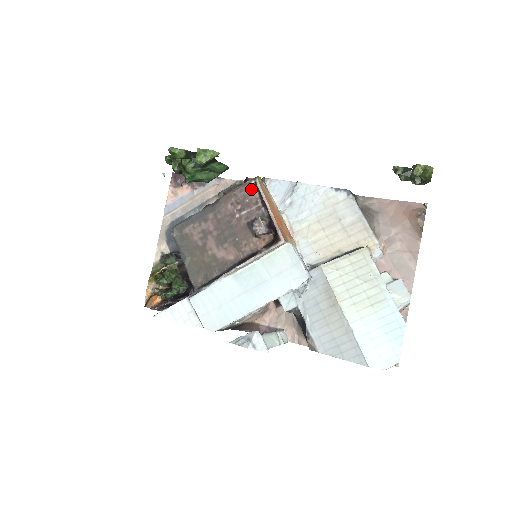
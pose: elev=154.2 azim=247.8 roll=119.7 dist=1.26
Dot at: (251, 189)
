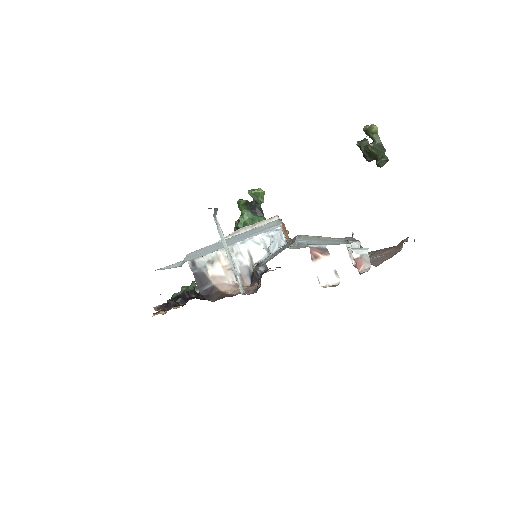
Dot at: occluded
